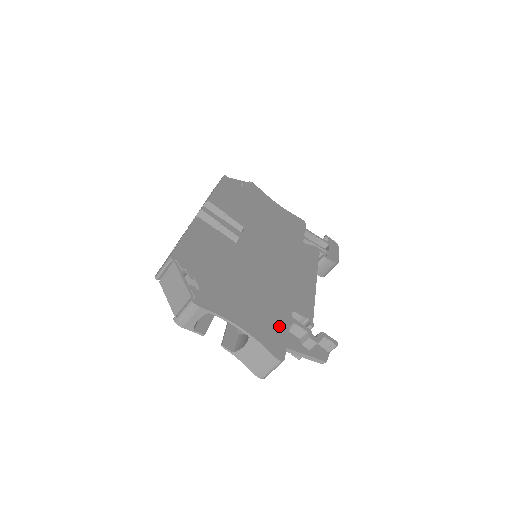
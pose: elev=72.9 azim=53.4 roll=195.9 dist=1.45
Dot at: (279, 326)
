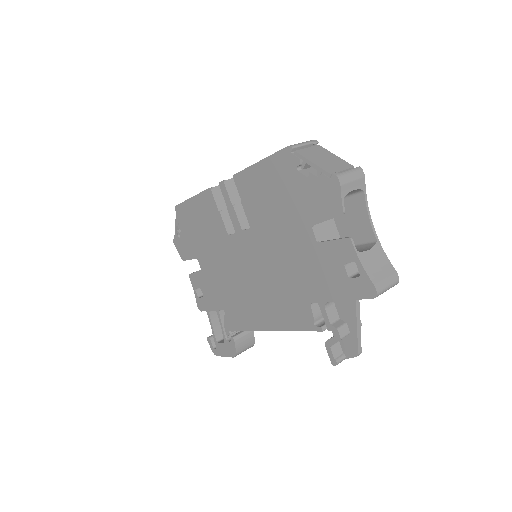
Dot at: occluded
